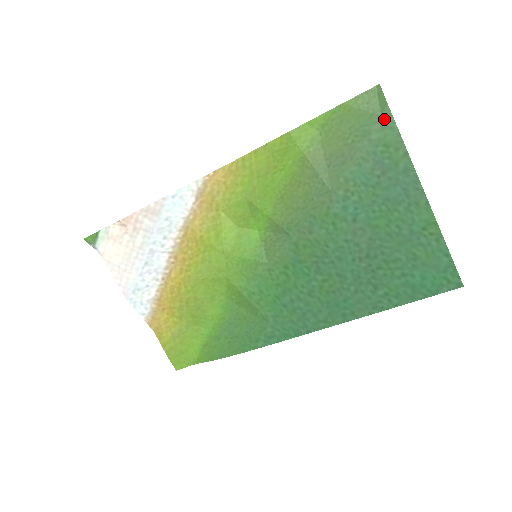
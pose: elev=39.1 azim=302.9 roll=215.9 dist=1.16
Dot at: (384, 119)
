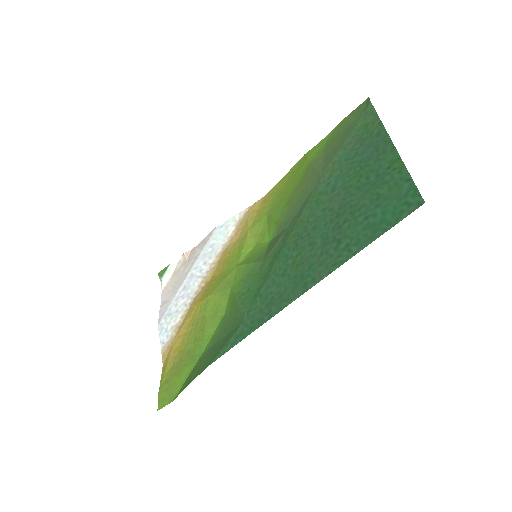
Dot at: (367, 111)
